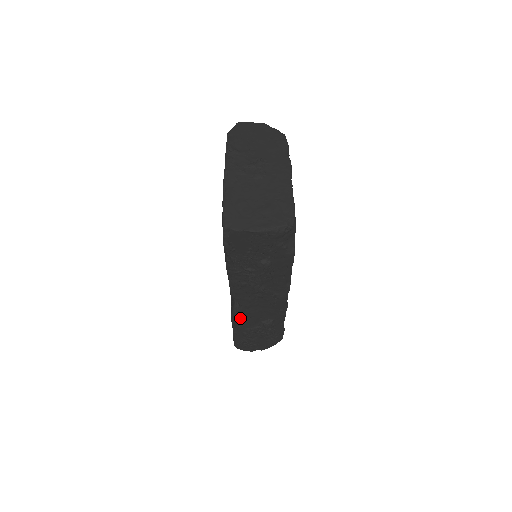
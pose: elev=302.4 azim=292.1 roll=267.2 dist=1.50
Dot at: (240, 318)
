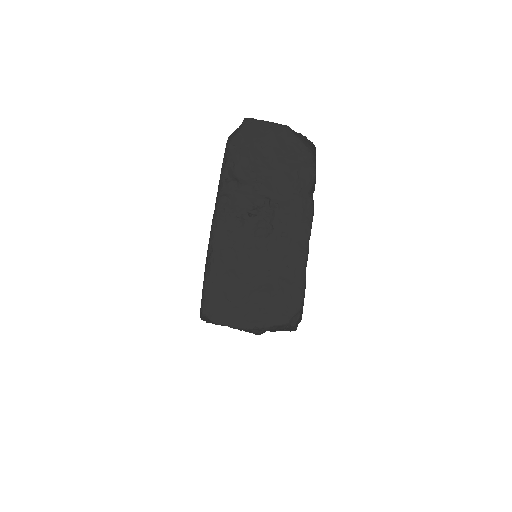
Dot at: occluded
